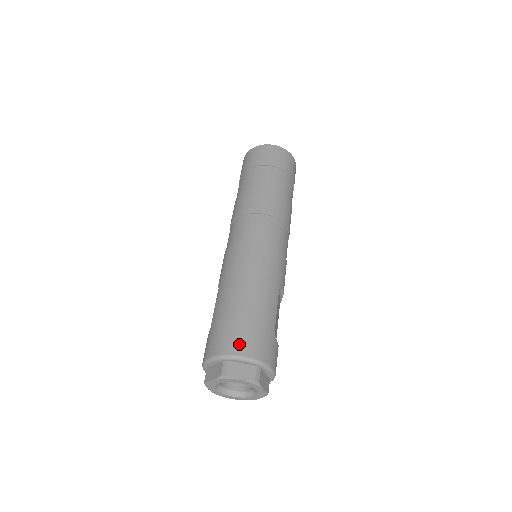
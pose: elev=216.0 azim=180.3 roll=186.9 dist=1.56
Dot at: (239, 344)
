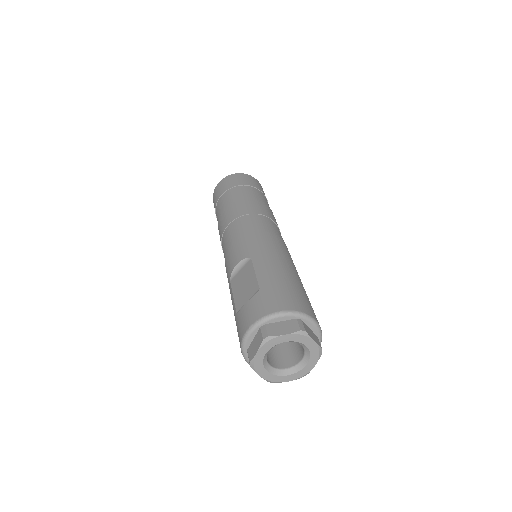
Dot at: (309, 308)
